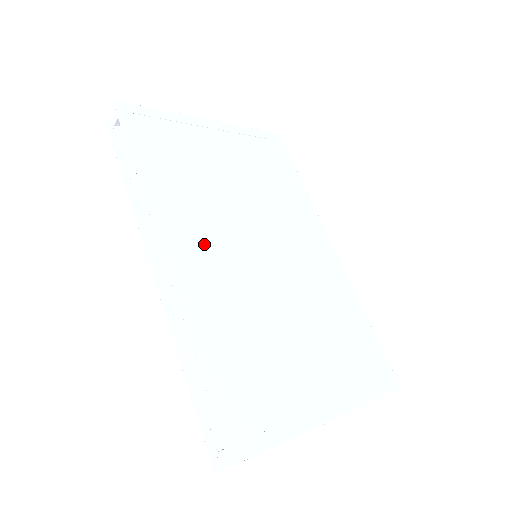
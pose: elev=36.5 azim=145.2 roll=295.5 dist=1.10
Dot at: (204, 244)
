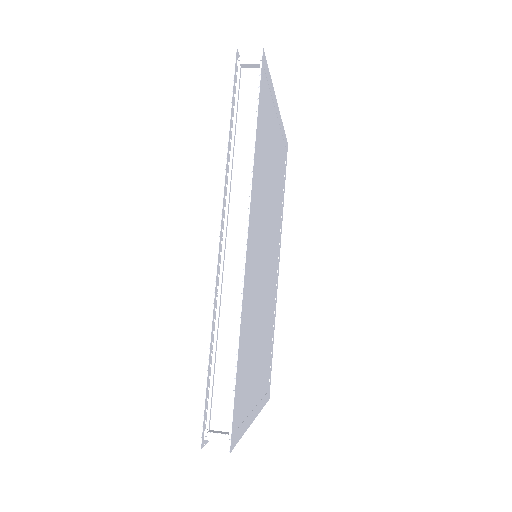
Dot at: (257, 238)
